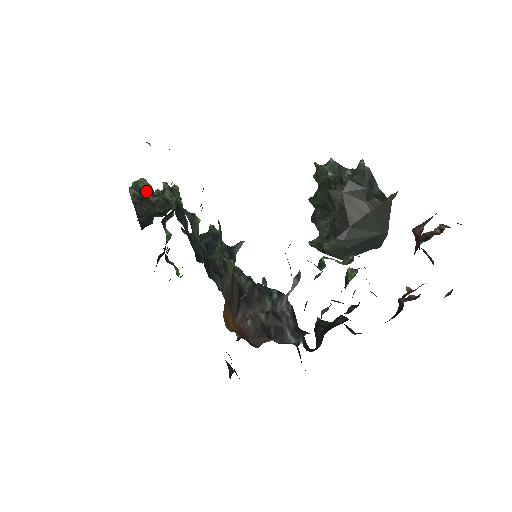
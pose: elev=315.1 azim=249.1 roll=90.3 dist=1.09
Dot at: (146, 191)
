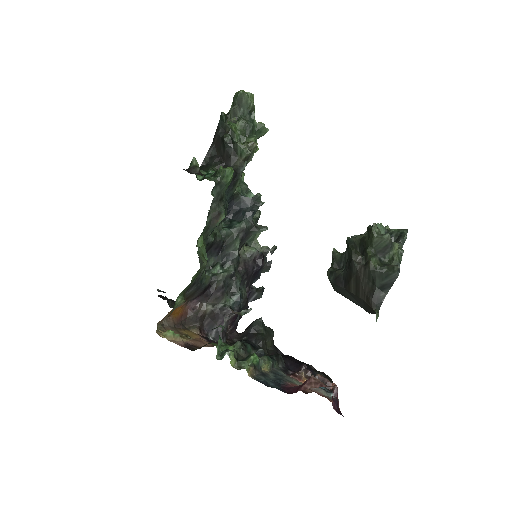
Dot at: (244, 110)
